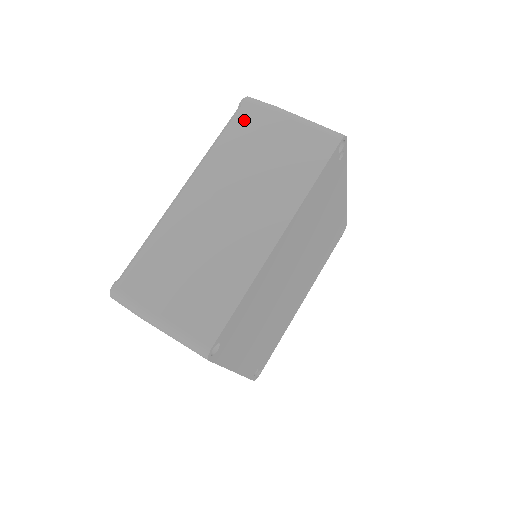
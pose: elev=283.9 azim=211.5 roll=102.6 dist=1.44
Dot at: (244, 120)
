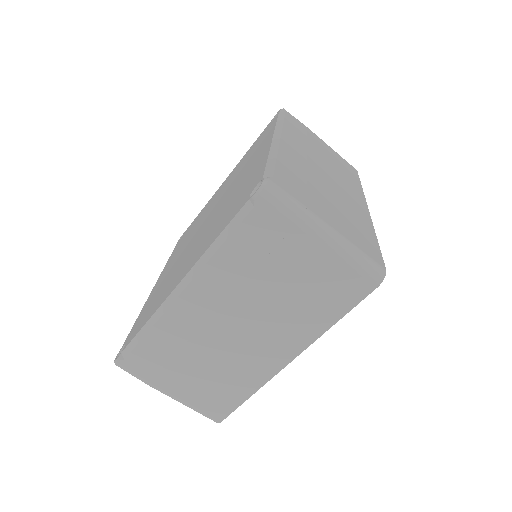
Dot at: (294, 121)
